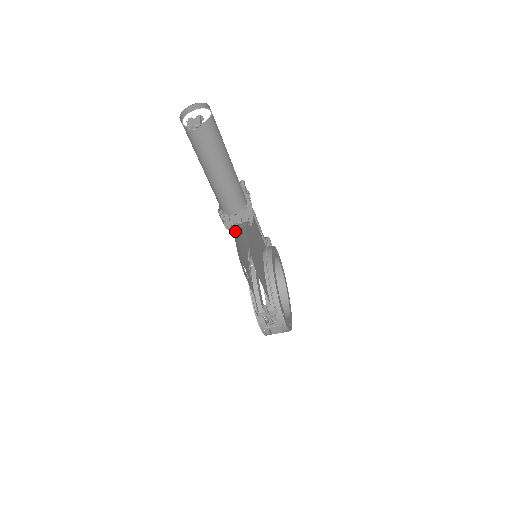
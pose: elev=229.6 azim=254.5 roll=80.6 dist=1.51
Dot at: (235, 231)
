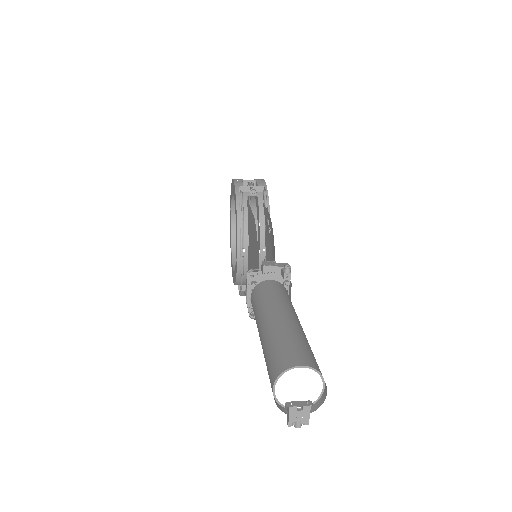
Dot at: occluded
